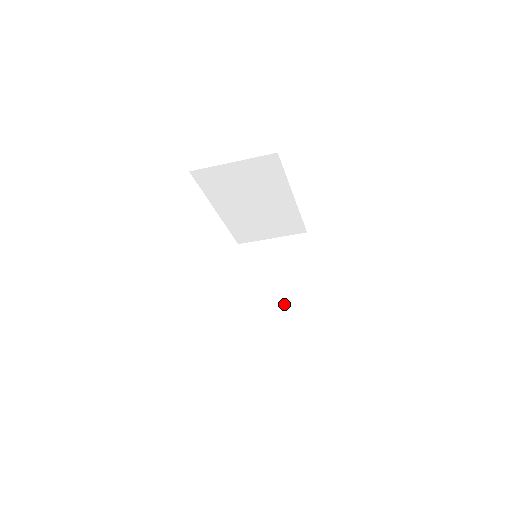
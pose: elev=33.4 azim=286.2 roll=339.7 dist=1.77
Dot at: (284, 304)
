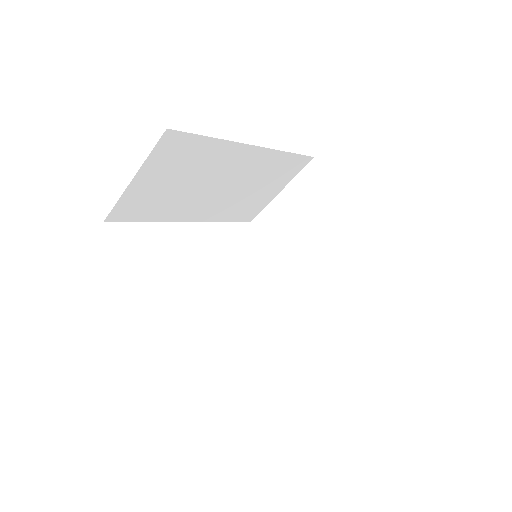
Dot at: (338, 274)
